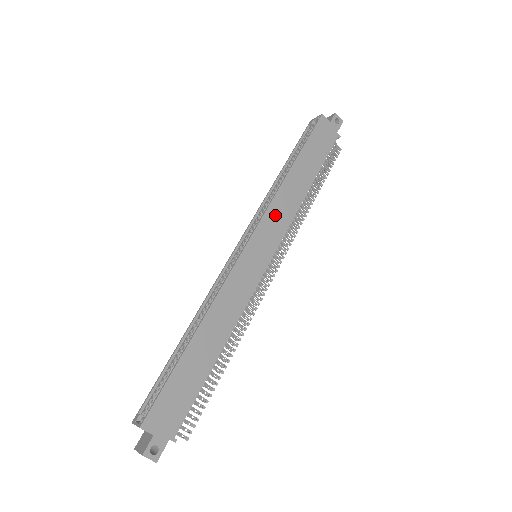
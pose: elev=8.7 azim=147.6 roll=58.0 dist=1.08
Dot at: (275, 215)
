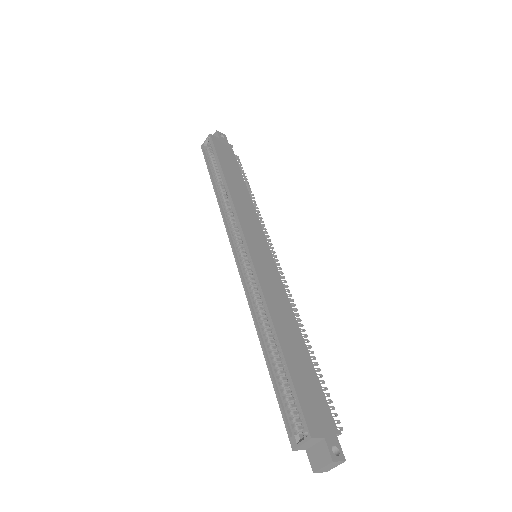
Dot at: (245, 216)
